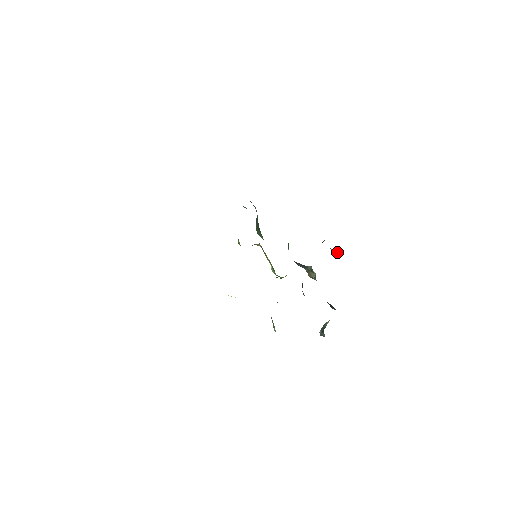
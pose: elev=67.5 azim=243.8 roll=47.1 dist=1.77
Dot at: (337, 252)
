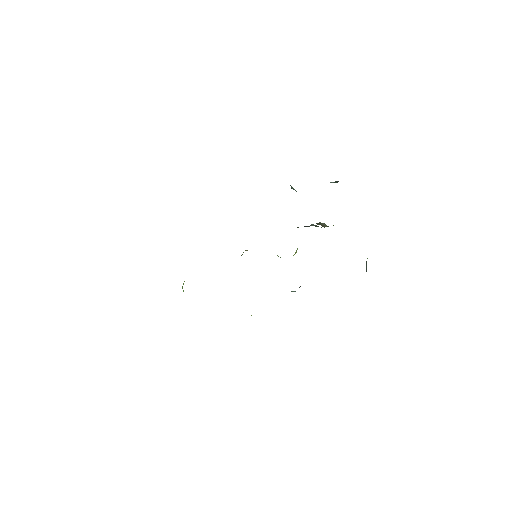
Dot at: (336, 181)
